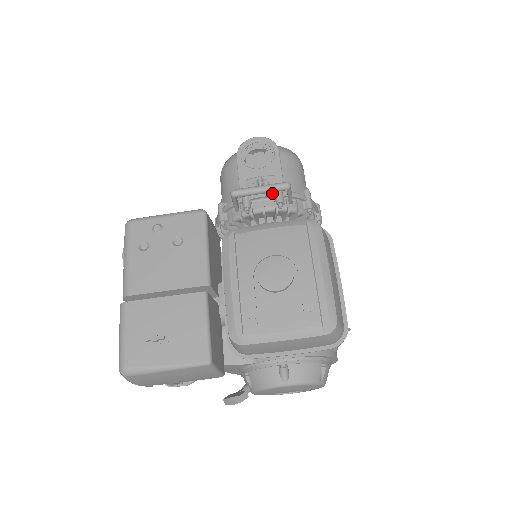
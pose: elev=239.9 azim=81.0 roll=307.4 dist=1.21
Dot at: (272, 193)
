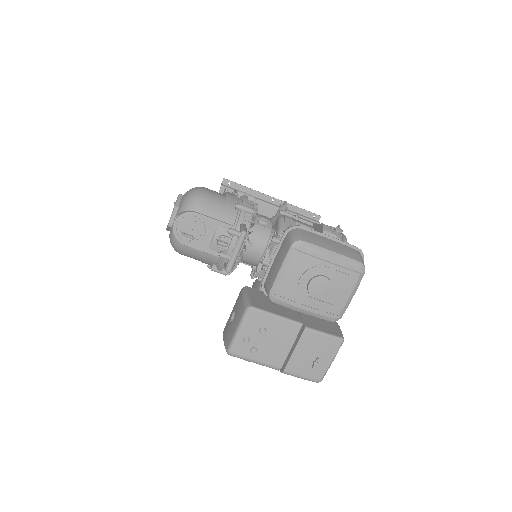
Dot at: (235, 239)
